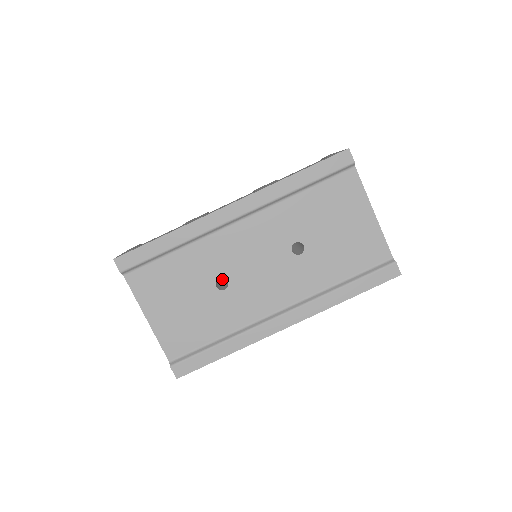
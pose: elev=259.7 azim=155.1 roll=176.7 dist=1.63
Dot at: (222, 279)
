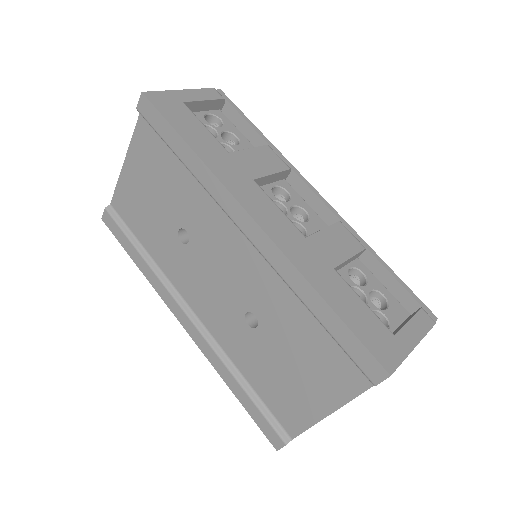
Dot at: occluded
